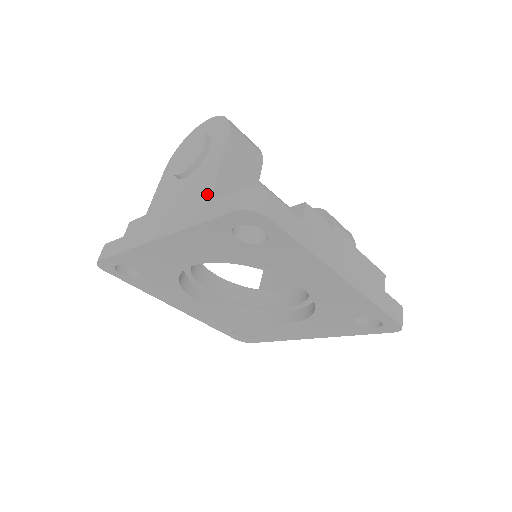
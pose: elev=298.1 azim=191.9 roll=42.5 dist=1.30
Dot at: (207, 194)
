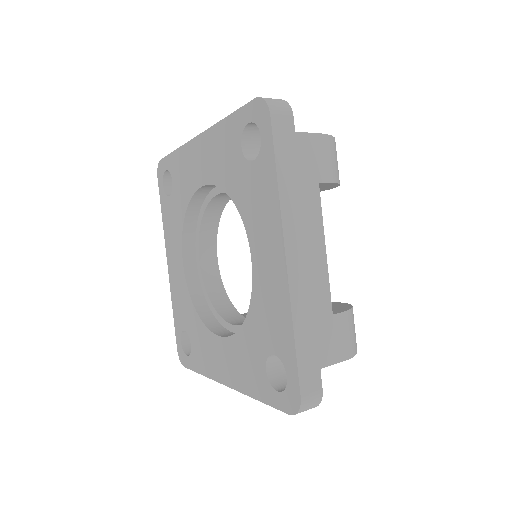
Dot at: occluded
